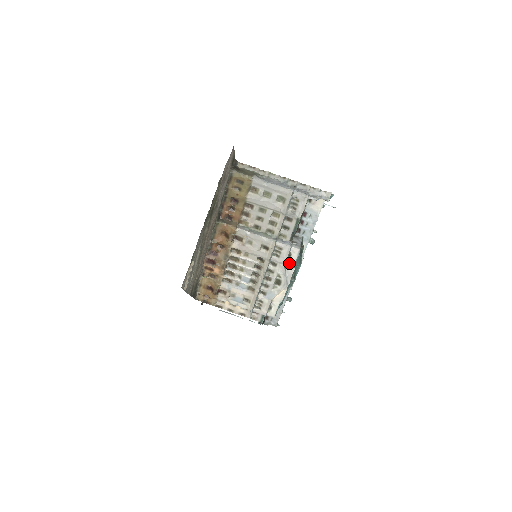
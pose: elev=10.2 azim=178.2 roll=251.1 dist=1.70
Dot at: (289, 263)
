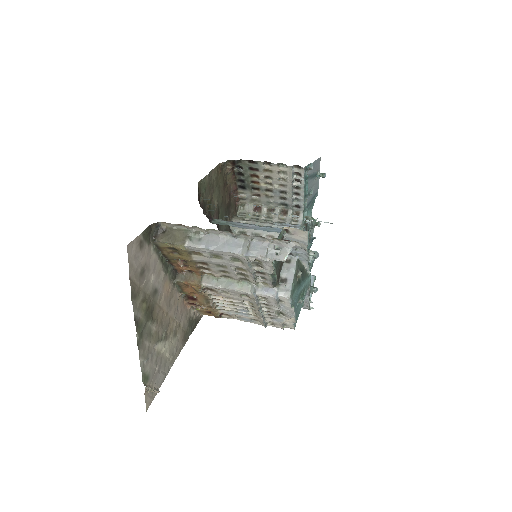
Dot at: (284, 304)
